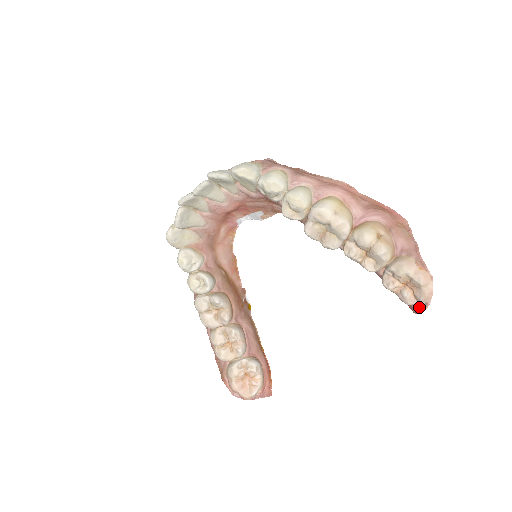
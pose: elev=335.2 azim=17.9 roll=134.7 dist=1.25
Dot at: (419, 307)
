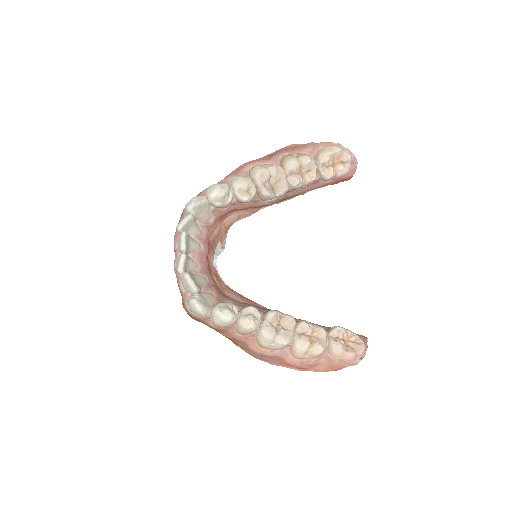
Dot at: (353, 165)
